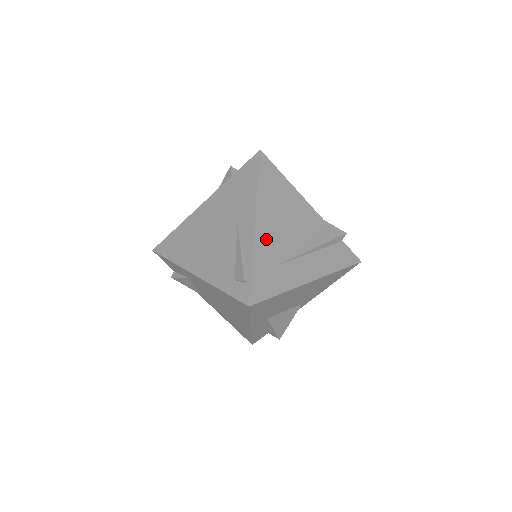
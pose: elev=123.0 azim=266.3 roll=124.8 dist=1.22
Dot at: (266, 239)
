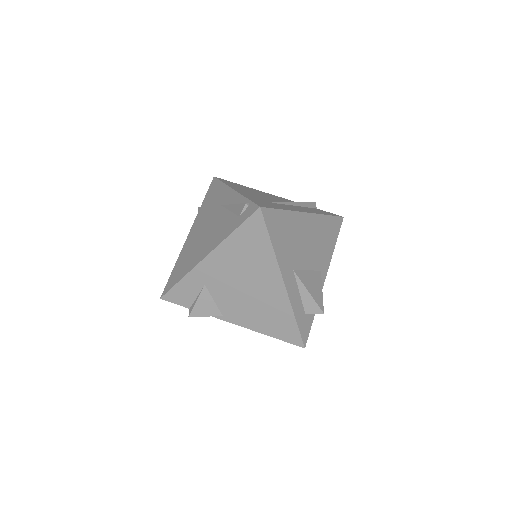
Dot at: (249, 195)
